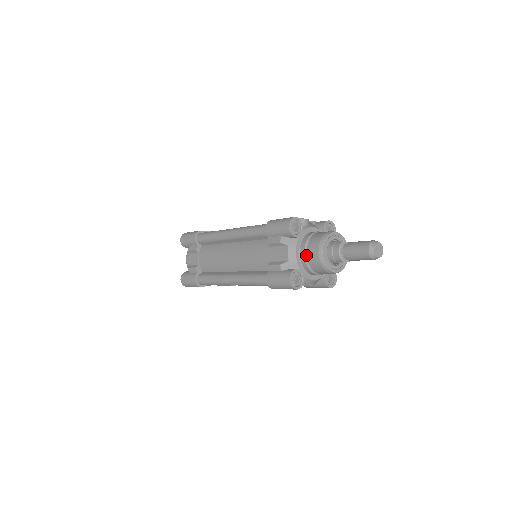
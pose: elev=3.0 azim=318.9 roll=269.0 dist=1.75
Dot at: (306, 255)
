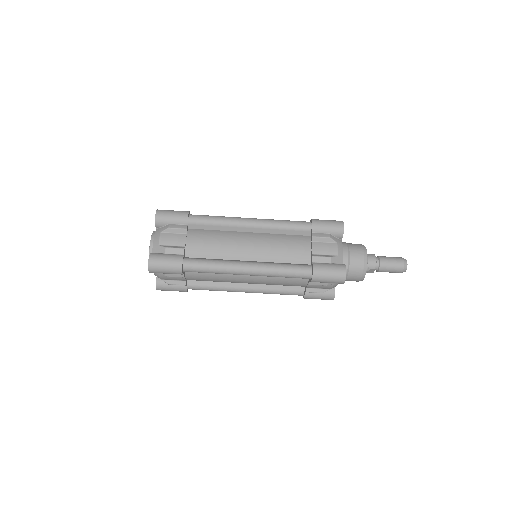
Dot at: (349, 256)
